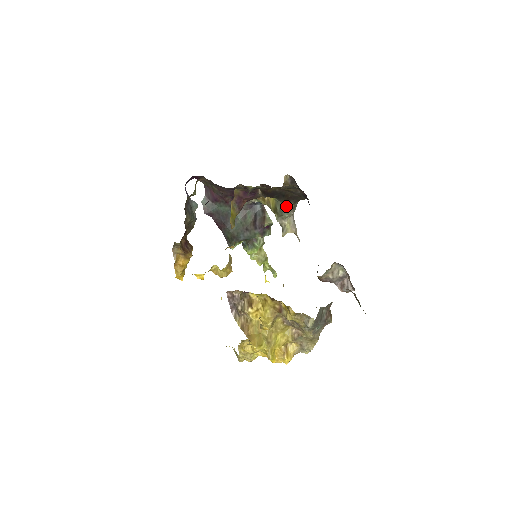
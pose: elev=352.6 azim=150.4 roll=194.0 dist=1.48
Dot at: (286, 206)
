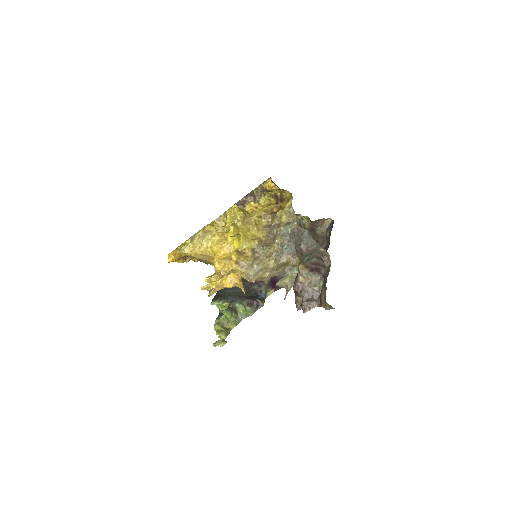
Dot at: occluded
